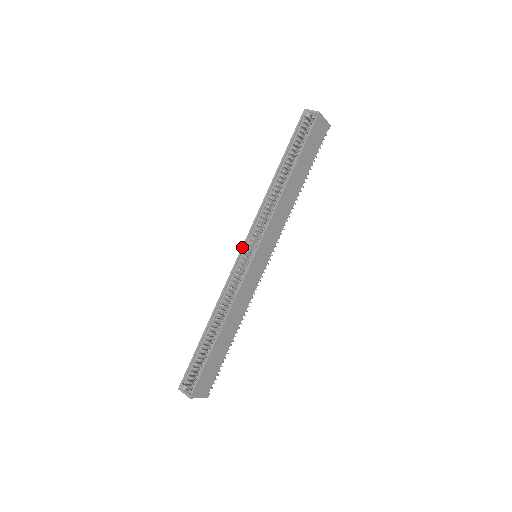
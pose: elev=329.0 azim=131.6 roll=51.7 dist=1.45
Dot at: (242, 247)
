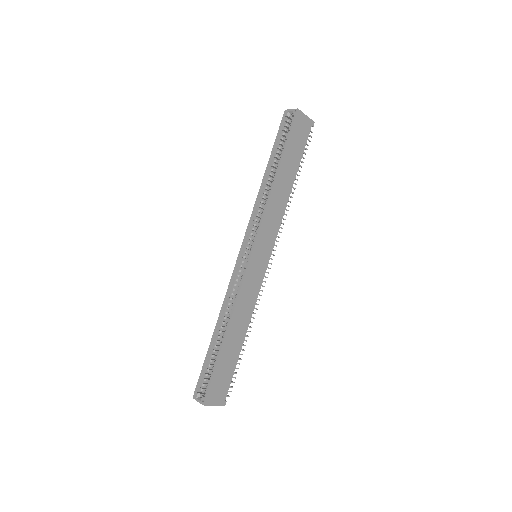
Dot at: (240, 248)
